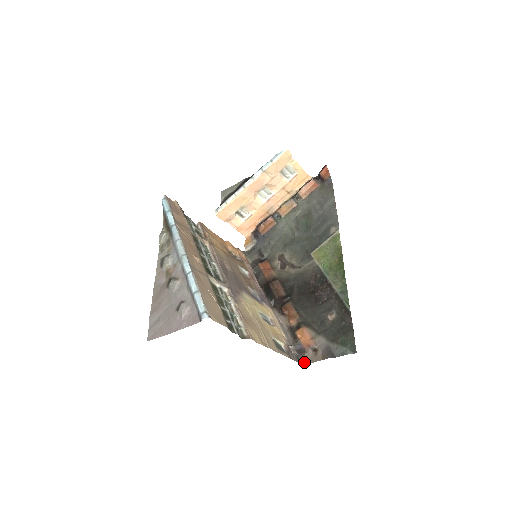
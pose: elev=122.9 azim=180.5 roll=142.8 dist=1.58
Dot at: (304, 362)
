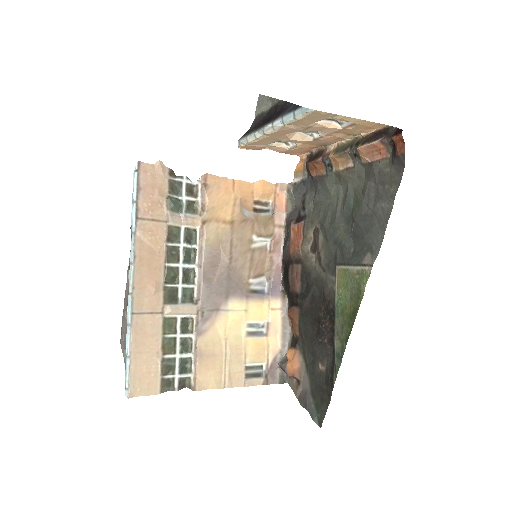
Dot at: (288, 381)
